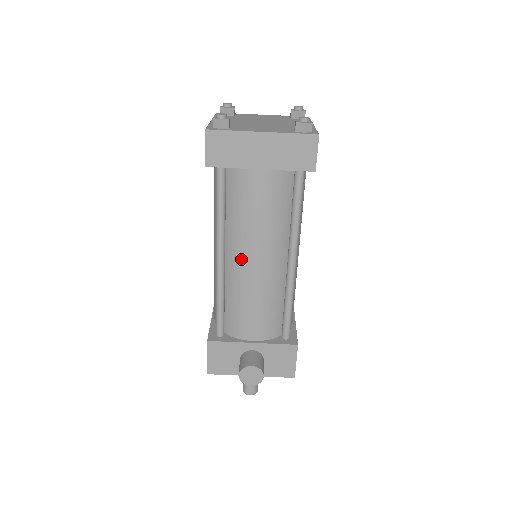
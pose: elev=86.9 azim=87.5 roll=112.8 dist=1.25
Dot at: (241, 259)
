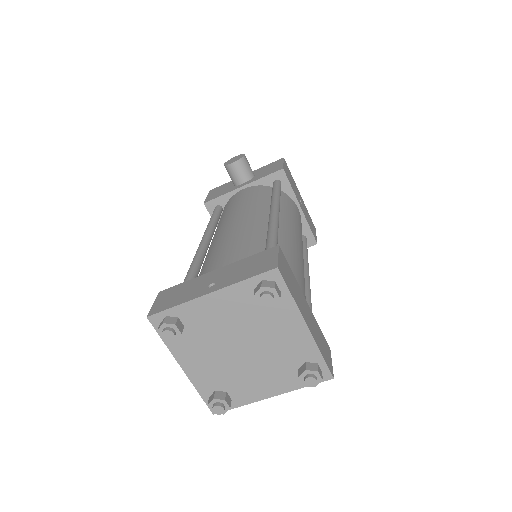
Dot at: occluded
